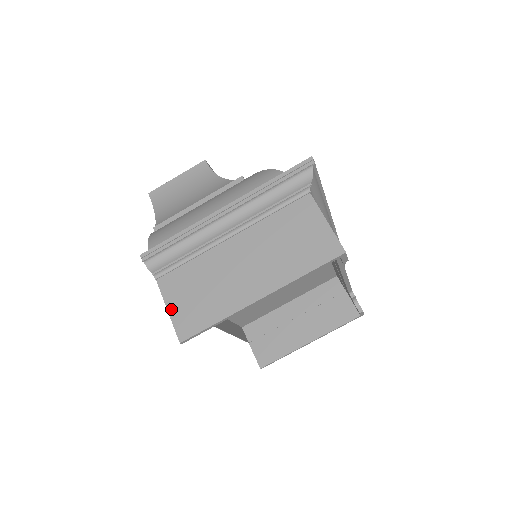
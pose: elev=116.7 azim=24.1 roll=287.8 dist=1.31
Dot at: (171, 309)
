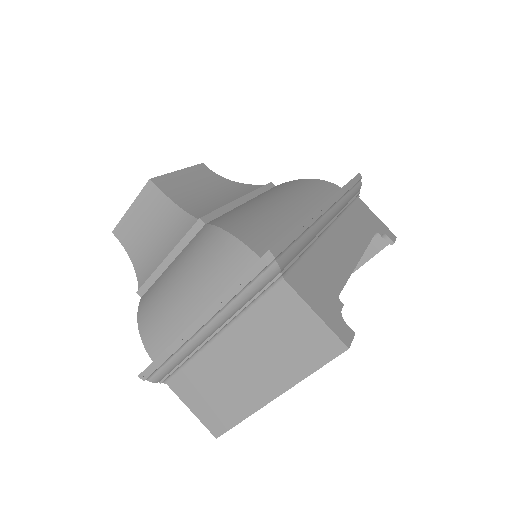
Dot at: (194, 410)
